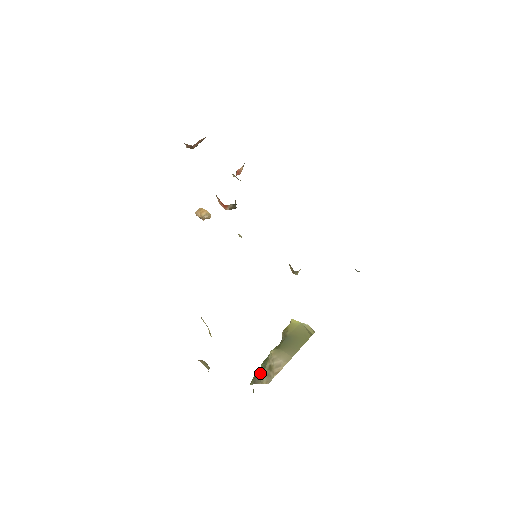
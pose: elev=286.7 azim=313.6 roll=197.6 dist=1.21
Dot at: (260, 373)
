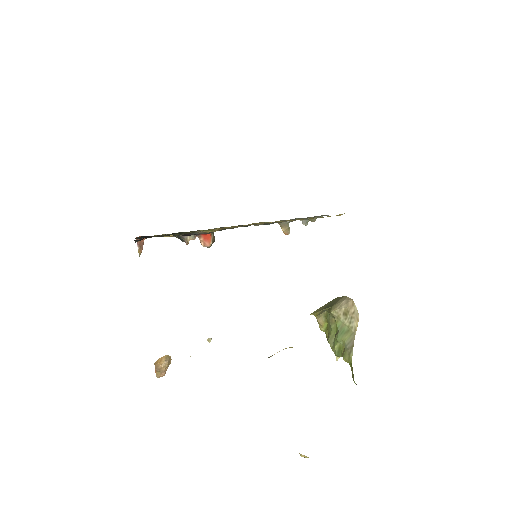
Dot at: (345, 338)
